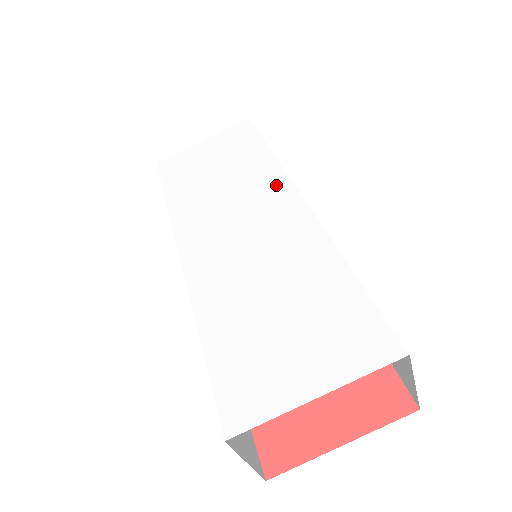
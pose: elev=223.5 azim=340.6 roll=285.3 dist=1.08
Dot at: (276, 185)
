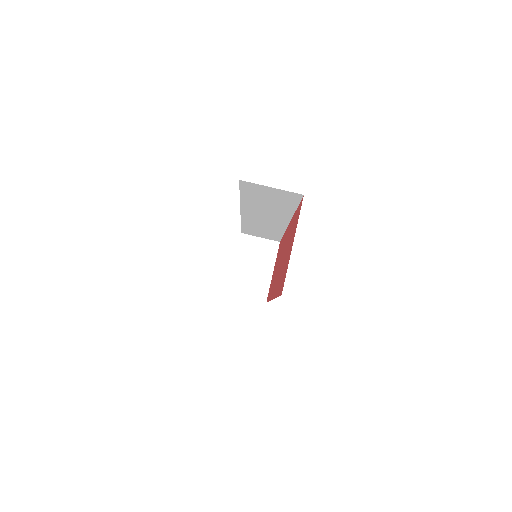
Dot at: occluded
